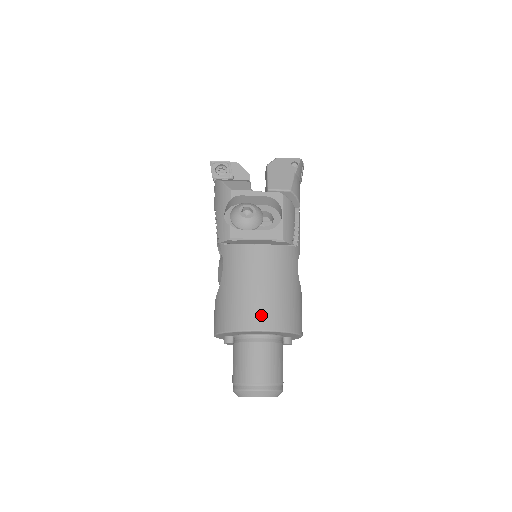
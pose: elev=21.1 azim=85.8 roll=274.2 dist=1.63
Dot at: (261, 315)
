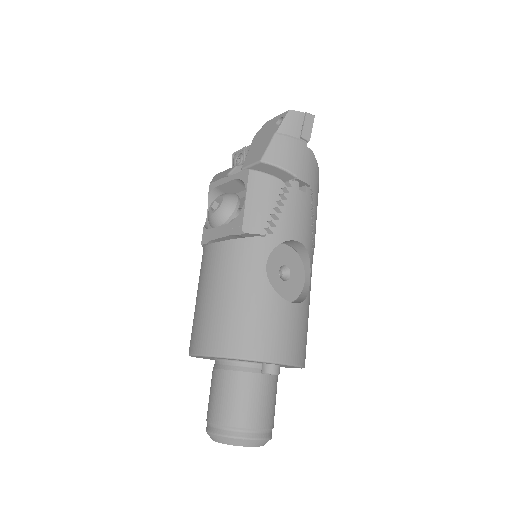
Dot at: (200, 335)
